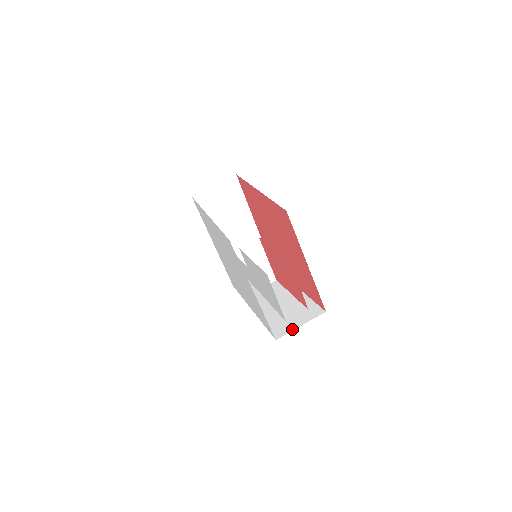
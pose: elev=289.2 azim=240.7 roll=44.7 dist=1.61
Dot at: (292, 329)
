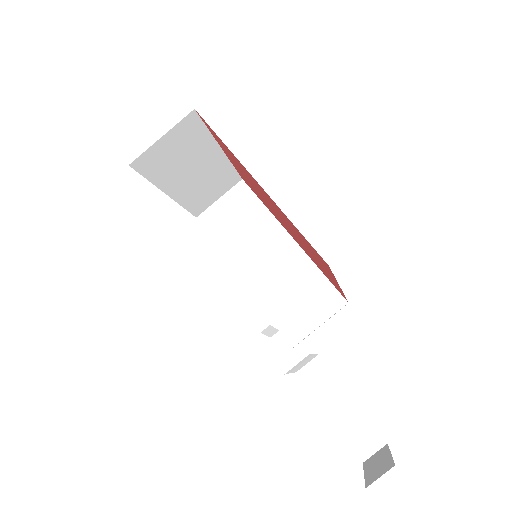
Dot at: (310, 330)
